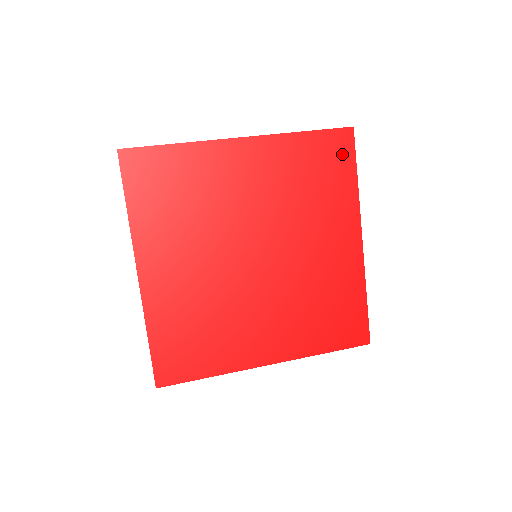
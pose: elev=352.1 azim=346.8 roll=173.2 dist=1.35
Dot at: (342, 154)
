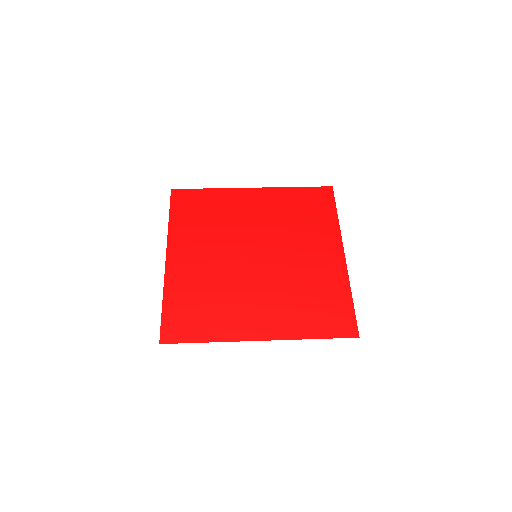
Dot at: (325, 200)
